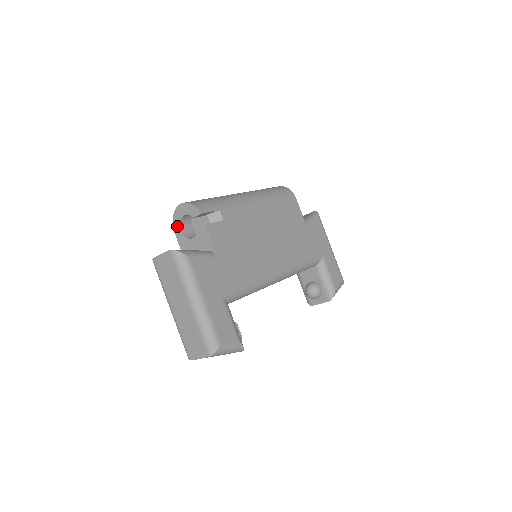
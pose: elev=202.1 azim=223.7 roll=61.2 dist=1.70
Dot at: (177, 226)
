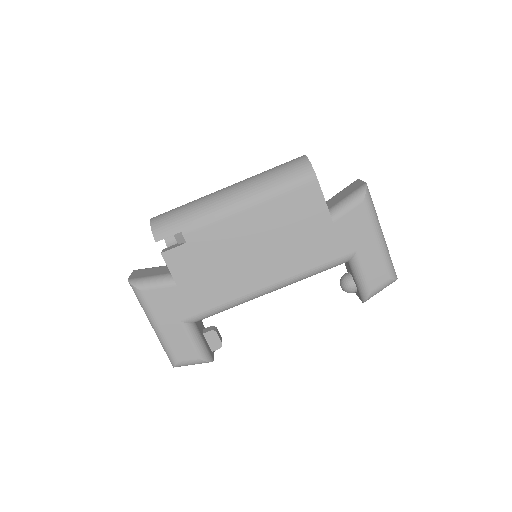
Dot at: occluded
